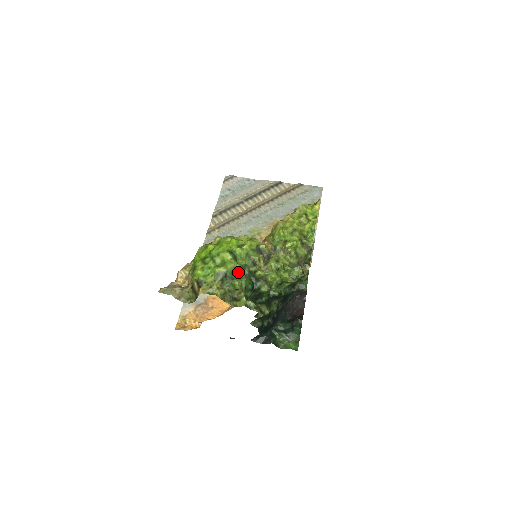
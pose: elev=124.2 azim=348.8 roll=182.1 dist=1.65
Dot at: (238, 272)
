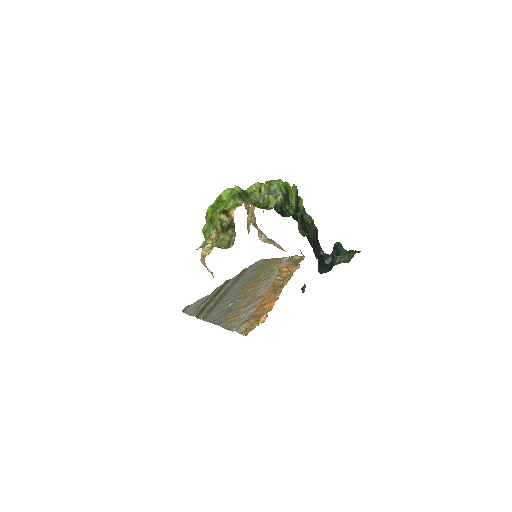
Dot at: occluded
